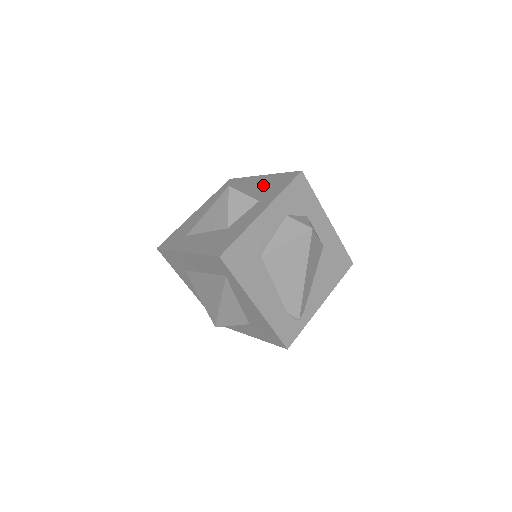
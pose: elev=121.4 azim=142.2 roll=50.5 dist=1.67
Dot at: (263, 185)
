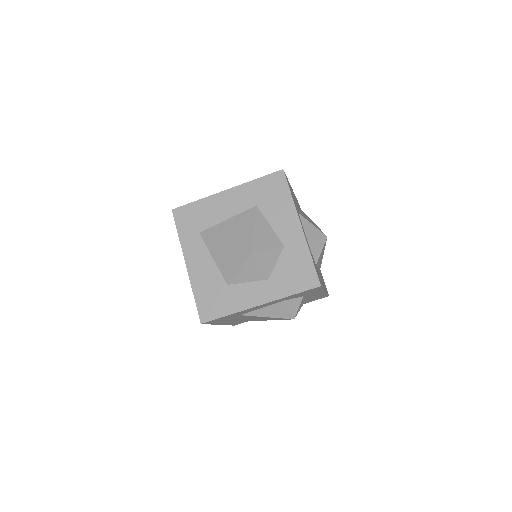
Dot at: (288, 253)
